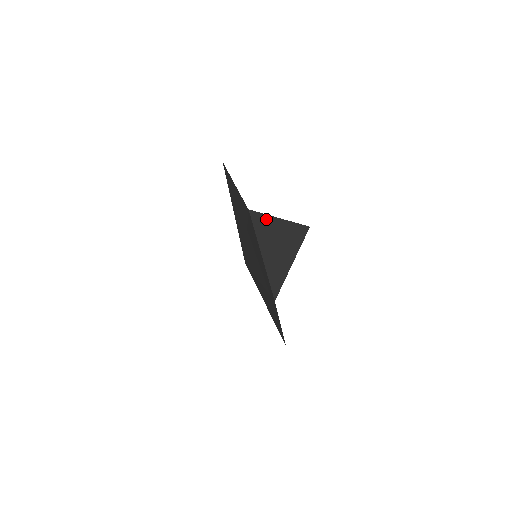
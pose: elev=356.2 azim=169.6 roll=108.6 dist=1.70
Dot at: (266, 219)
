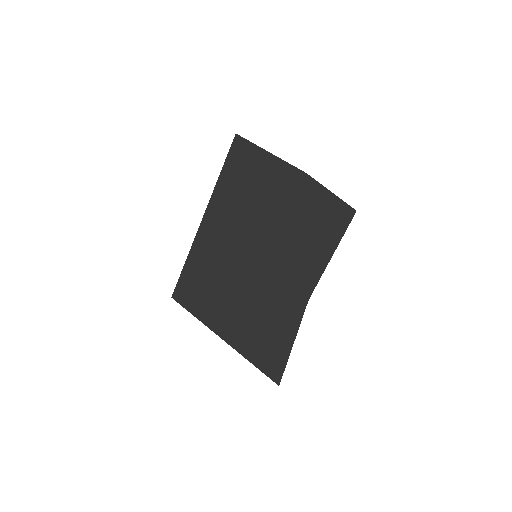
Dot at: (321, 190)
